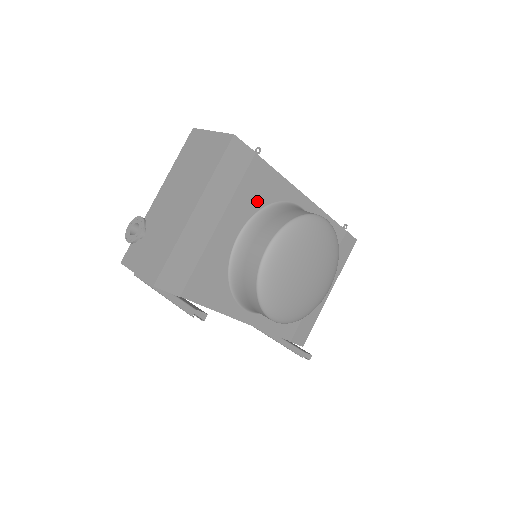
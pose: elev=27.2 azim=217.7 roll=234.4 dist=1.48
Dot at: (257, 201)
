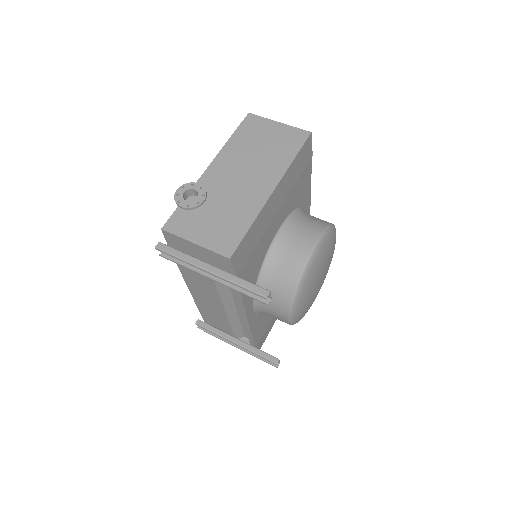
Dot at: (296, 201)
